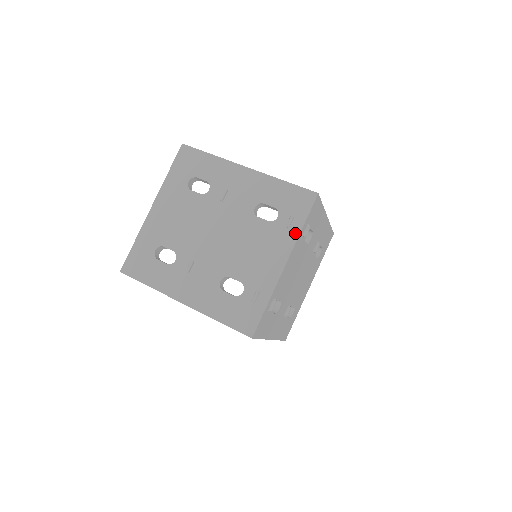
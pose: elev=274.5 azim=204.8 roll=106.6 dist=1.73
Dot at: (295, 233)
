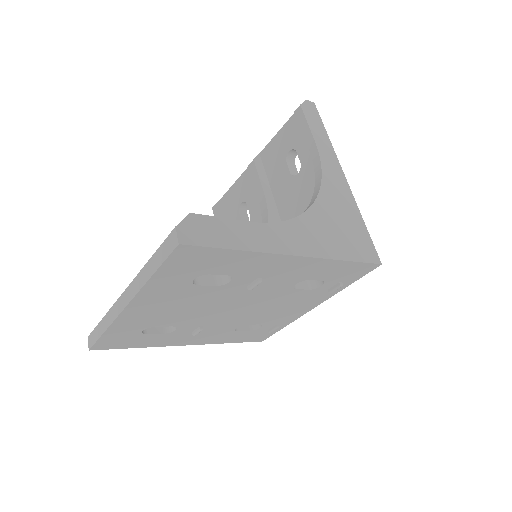
Dot at: (336, 292)
